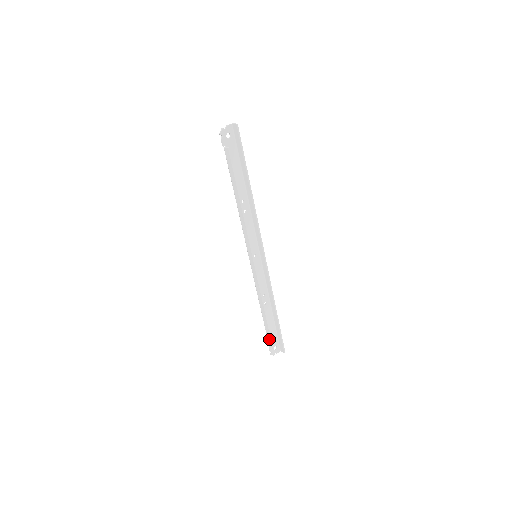
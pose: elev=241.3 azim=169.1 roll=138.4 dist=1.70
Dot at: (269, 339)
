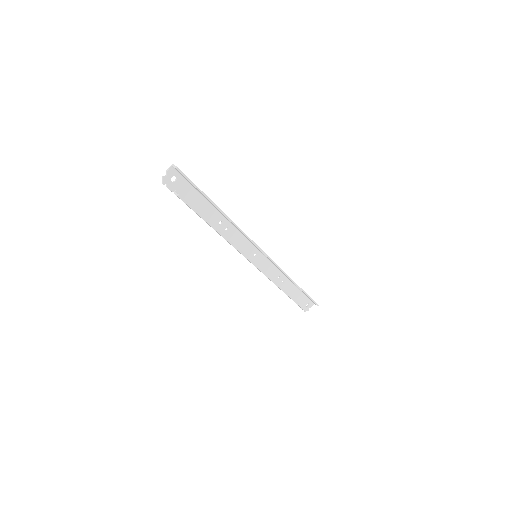
Dot at: occluded
